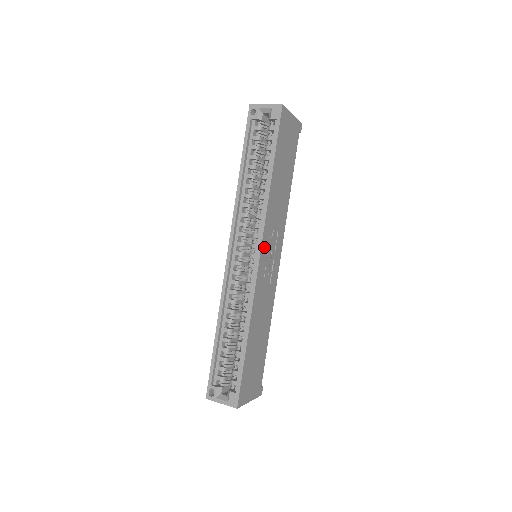
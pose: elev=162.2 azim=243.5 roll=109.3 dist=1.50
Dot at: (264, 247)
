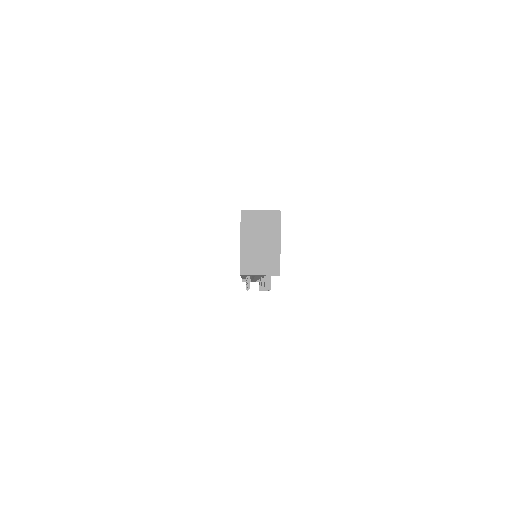
Dot at: occluded
